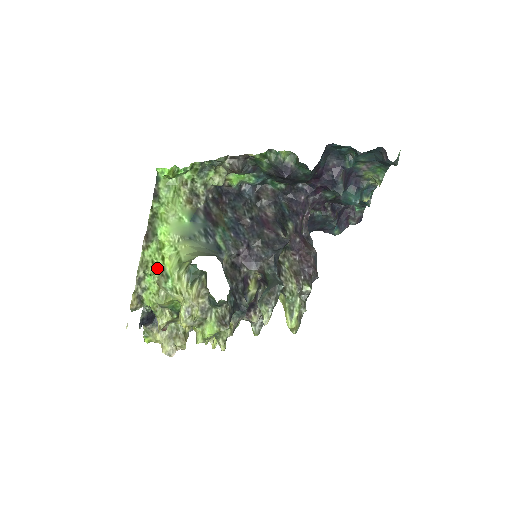
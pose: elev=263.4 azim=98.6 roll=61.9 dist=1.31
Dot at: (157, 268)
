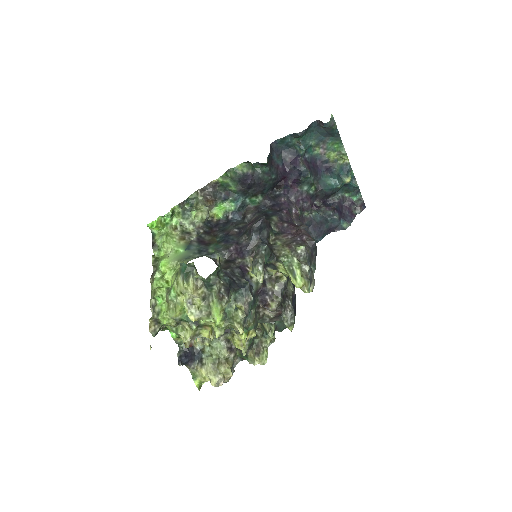
Dot at: (163, 290)
